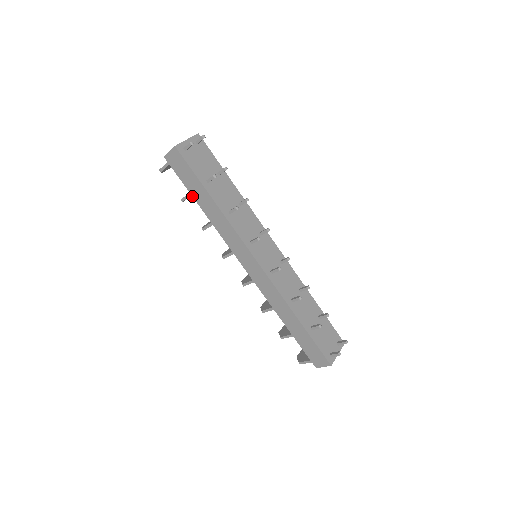
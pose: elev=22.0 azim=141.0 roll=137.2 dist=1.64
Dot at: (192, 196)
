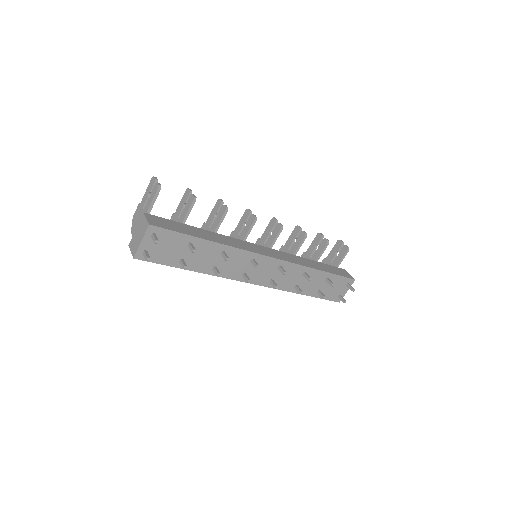
Dot at: occluded
